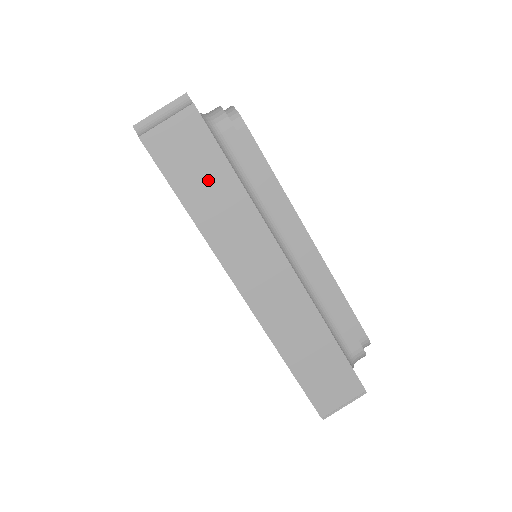
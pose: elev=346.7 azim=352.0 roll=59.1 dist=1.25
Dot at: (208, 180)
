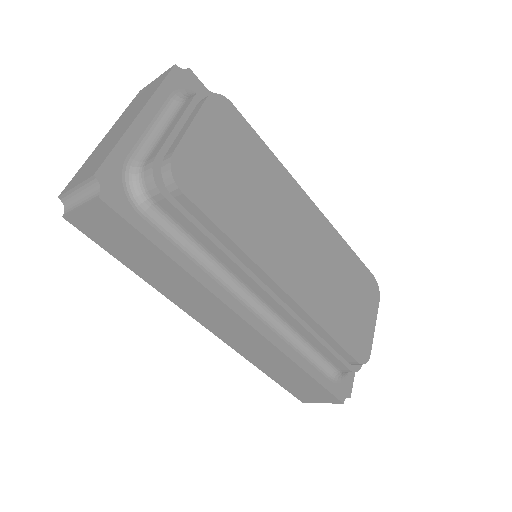
Dot at: (144, 257)
